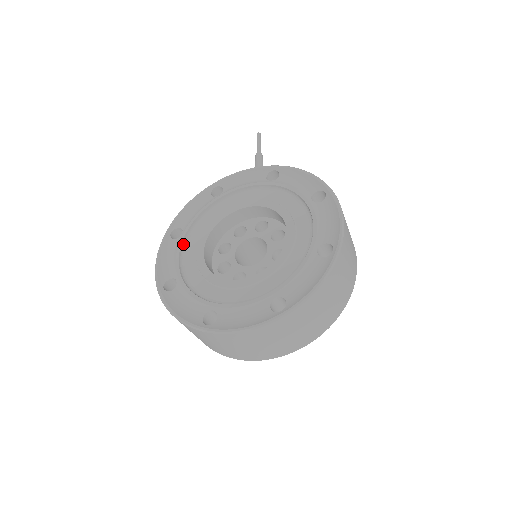
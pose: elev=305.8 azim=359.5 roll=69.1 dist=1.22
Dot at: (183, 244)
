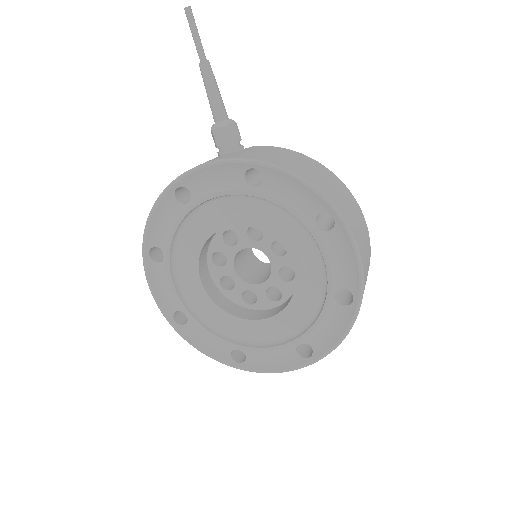
Dot at: (172, 271)
